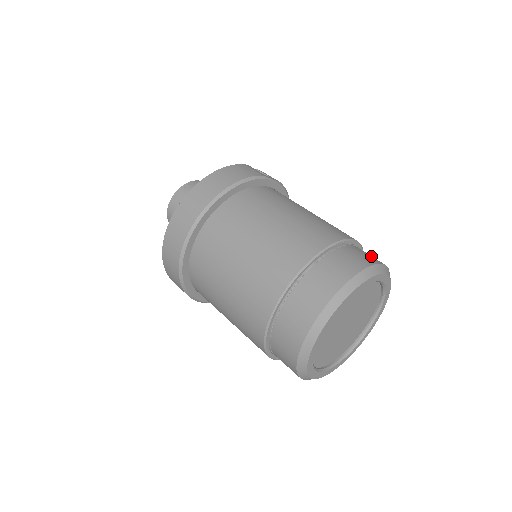
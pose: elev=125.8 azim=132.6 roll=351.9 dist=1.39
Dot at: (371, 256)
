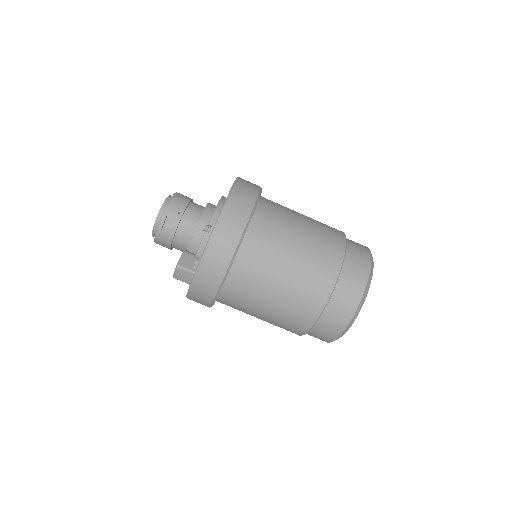
Dot at: occluded
